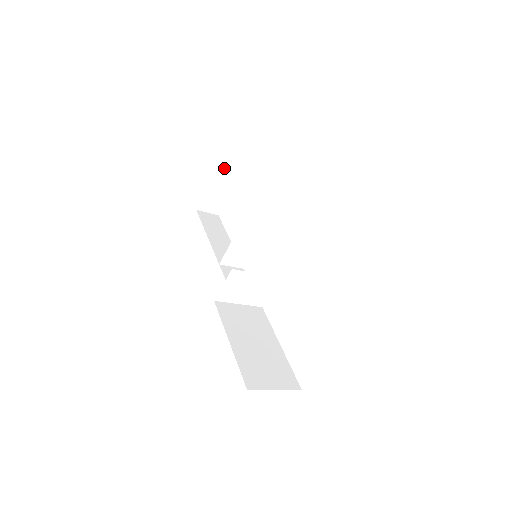
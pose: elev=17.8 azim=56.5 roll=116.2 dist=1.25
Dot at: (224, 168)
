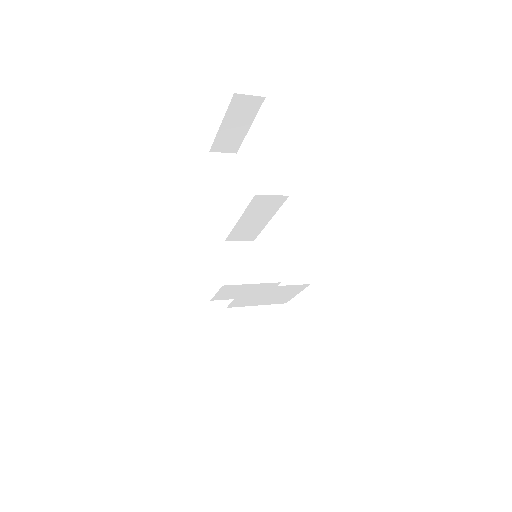
Dot at: (236, 112)
